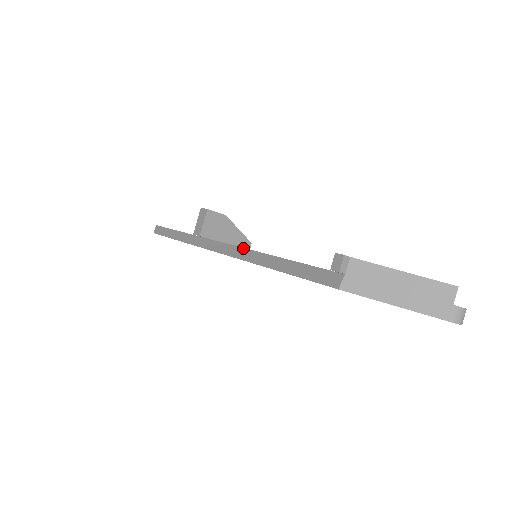
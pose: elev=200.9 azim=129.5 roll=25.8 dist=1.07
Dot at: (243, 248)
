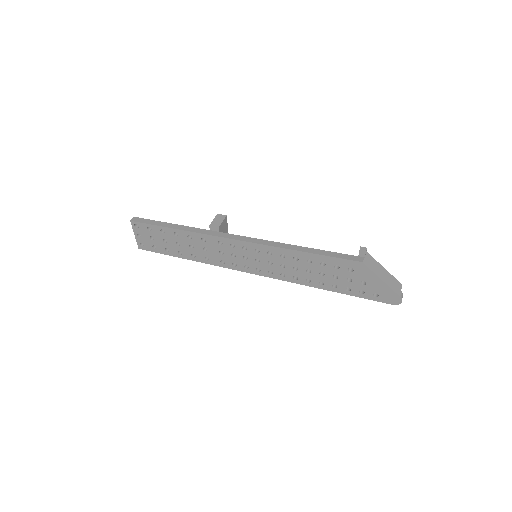
Dot at: occluded
